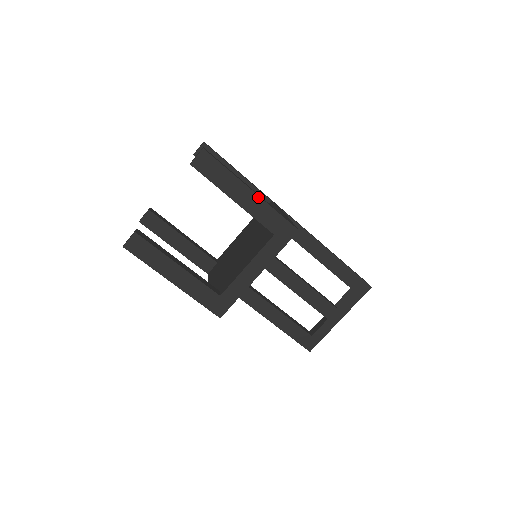
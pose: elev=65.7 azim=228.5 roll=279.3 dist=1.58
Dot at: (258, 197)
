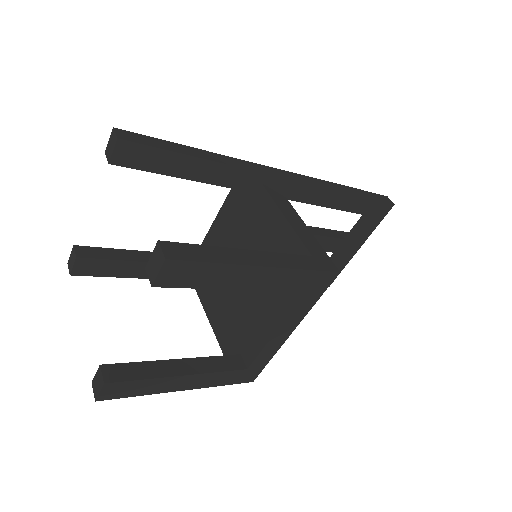
Dot at: (275, 269)
